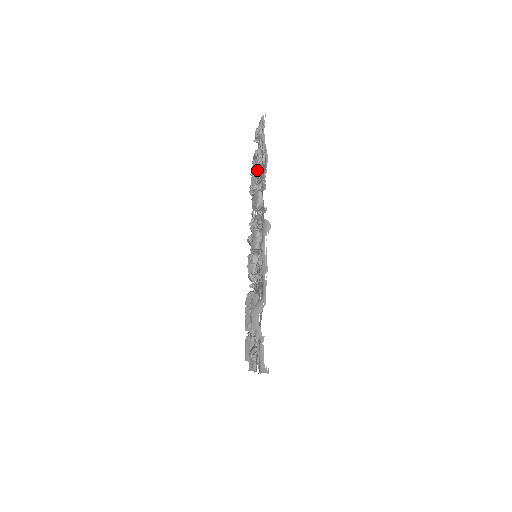
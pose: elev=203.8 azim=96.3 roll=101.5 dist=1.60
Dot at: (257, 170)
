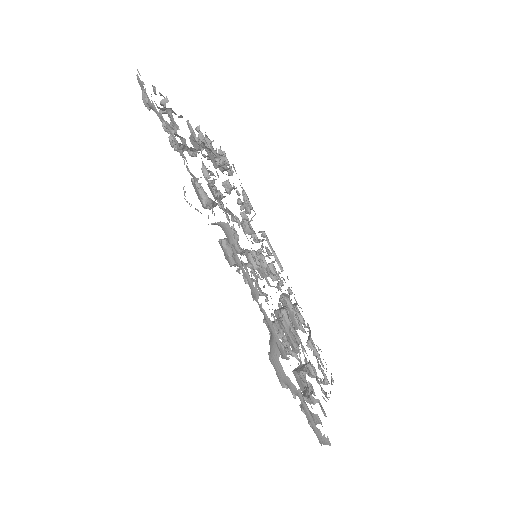
Dot at: occluded
